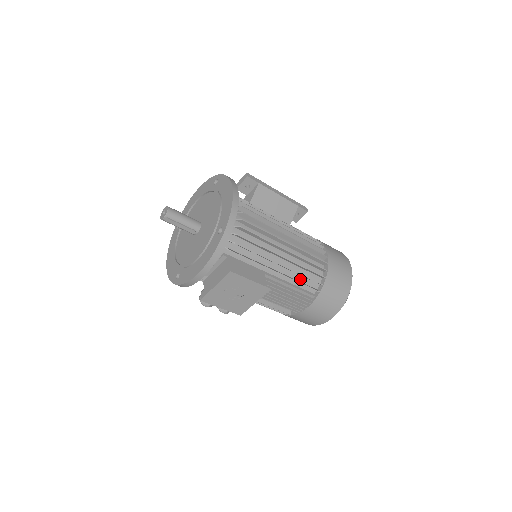
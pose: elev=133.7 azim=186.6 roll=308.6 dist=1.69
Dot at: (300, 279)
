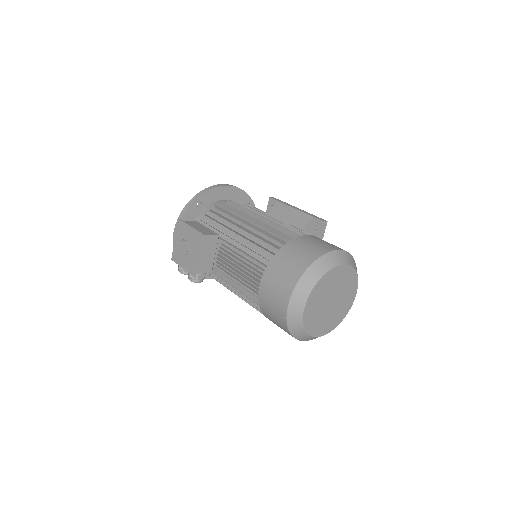
Dot at: (257, 250)
